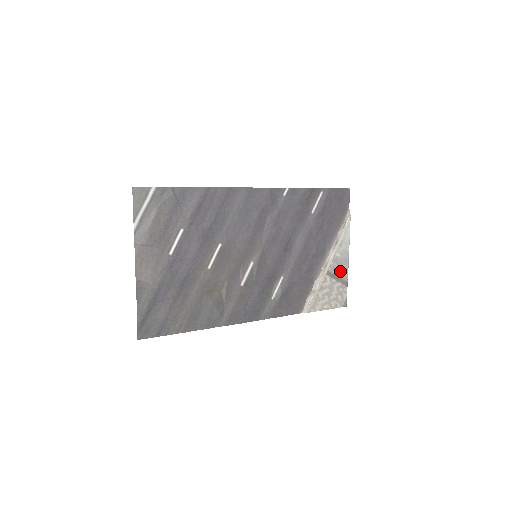
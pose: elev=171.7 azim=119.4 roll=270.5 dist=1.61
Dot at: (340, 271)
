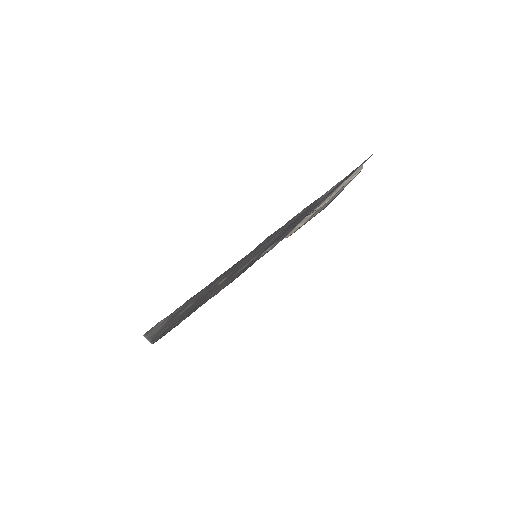
Dot at: (330, 201)
